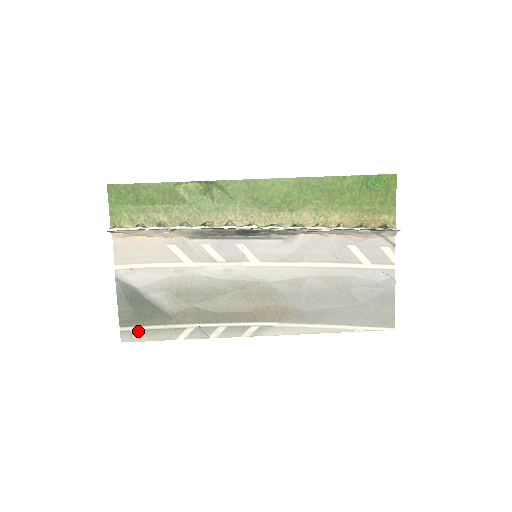
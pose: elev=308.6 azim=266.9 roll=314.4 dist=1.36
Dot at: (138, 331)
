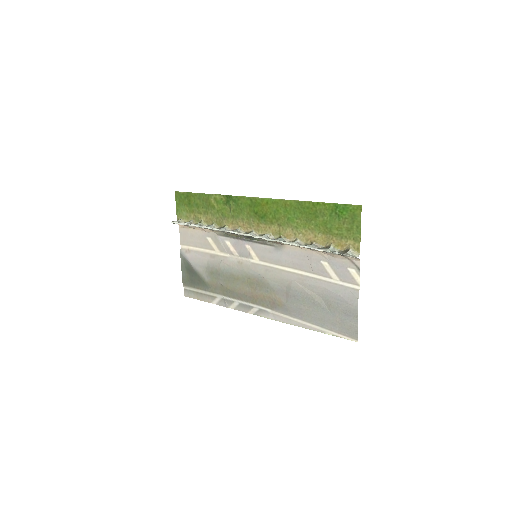
Dot at: (192, 291)
